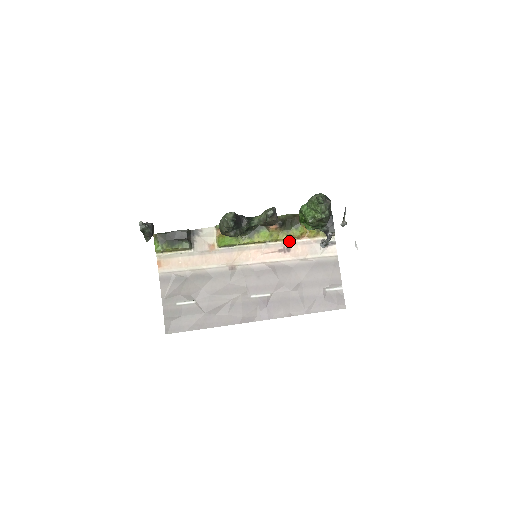
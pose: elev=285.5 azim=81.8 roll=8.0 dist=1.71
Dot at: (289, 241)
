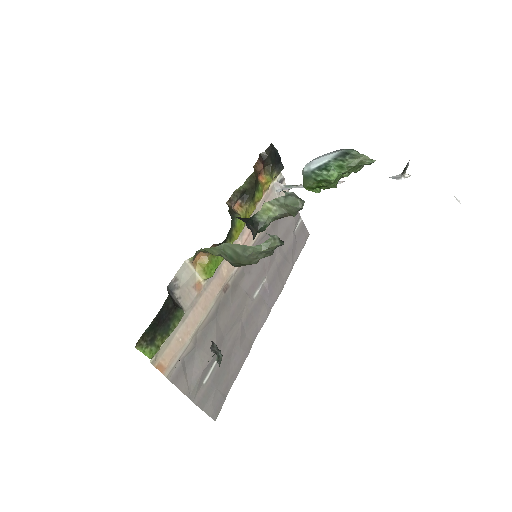
Dot at: (255, 210)
